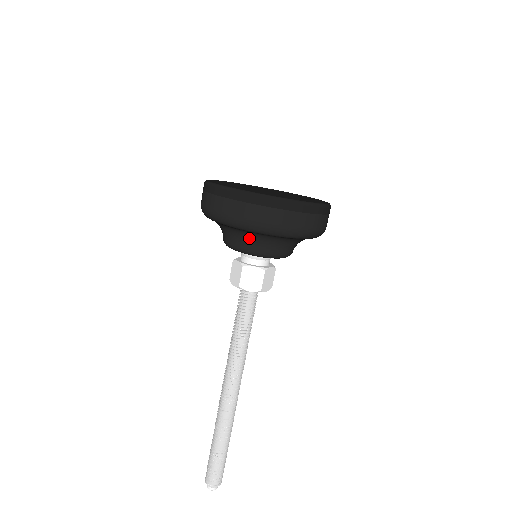
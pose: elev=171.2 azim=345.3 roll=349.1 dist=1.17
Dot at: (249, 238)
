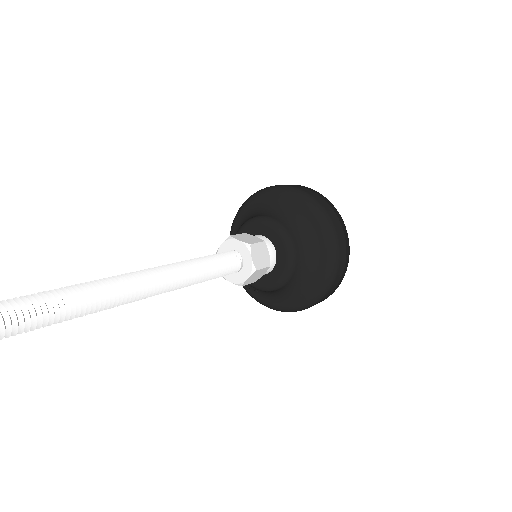
Dot at: (303, 234)
